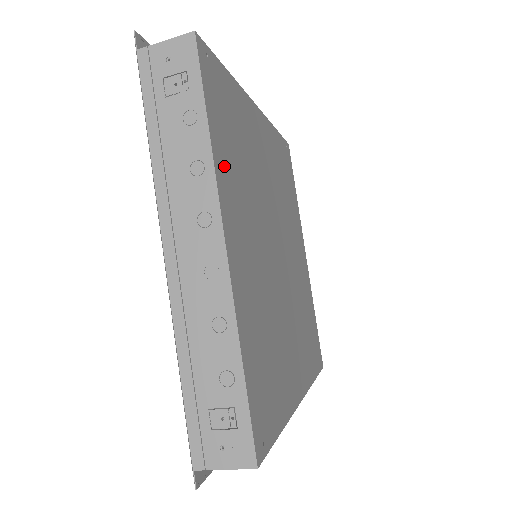
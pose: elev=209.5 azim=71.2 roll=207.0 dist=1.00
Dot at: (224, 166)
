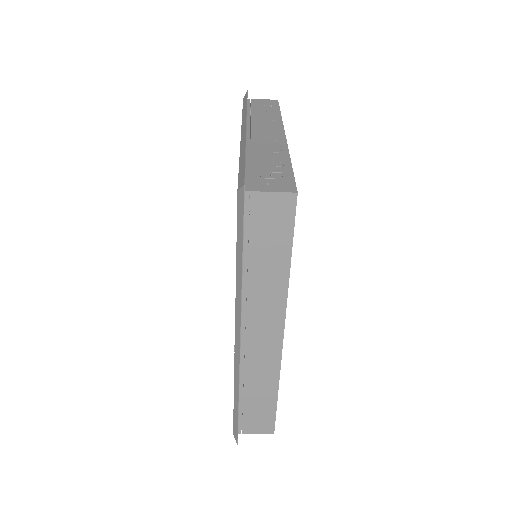
Dot at: occluded
